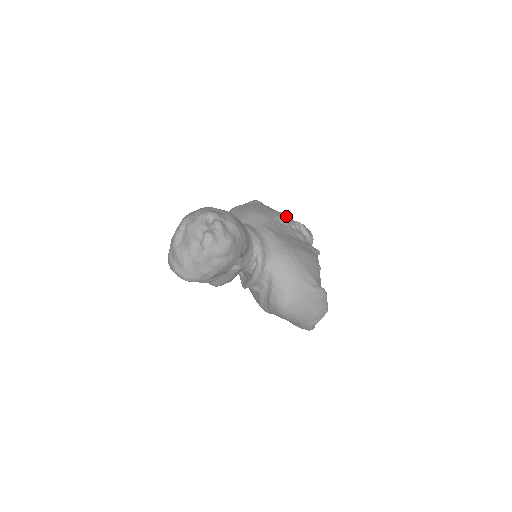
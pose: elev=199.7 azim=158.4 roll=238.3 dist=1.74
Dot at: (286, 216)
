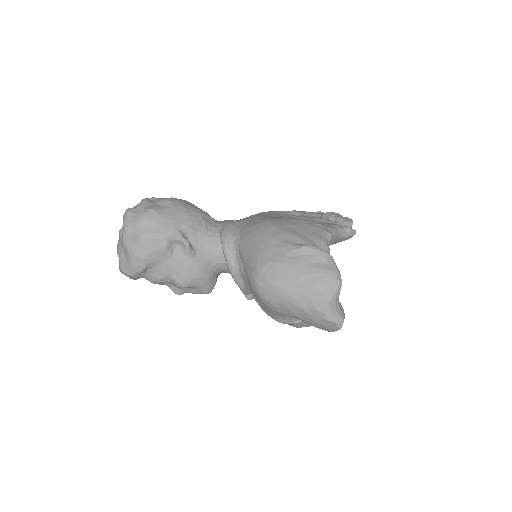
Dot at: occluded
